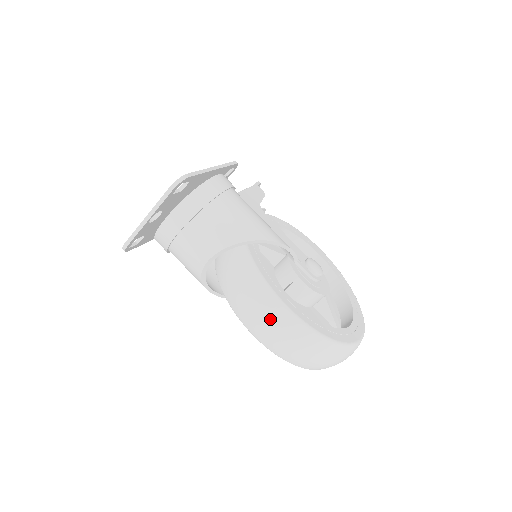
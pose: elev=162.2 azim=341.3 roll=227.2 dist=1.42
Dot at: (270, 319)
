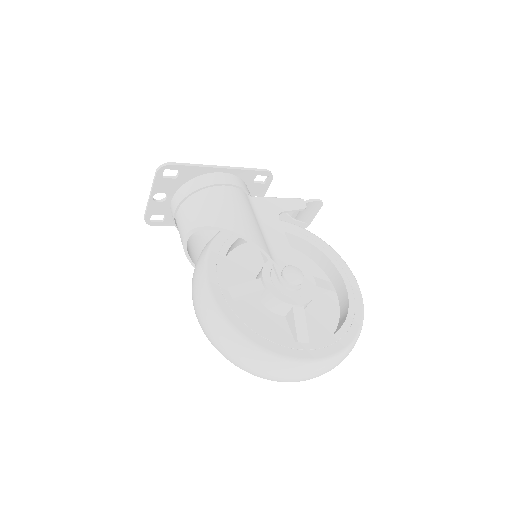
Dot at: (197, 296)
